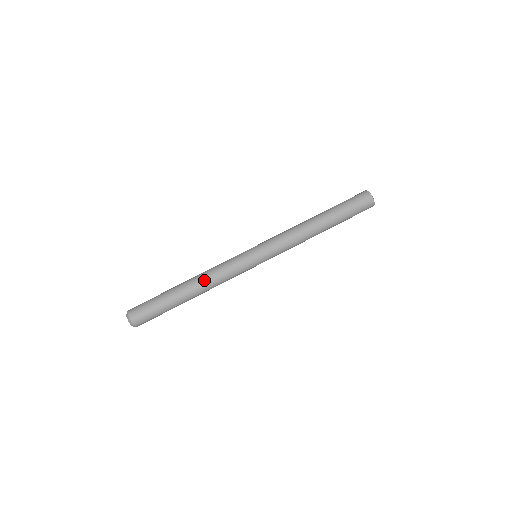
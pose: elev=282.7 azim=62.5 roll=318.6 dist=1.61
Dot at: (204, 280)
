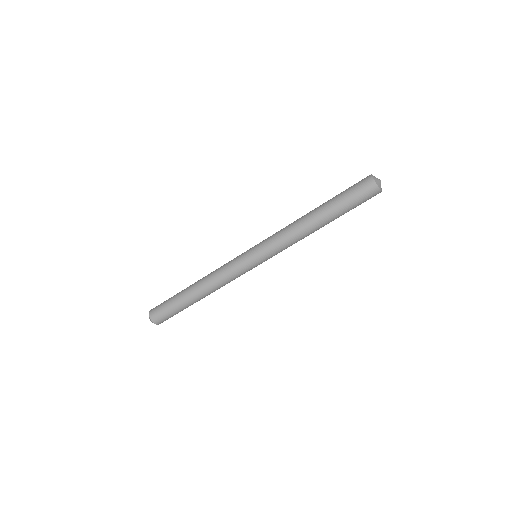
Dot at: (211, 289)
